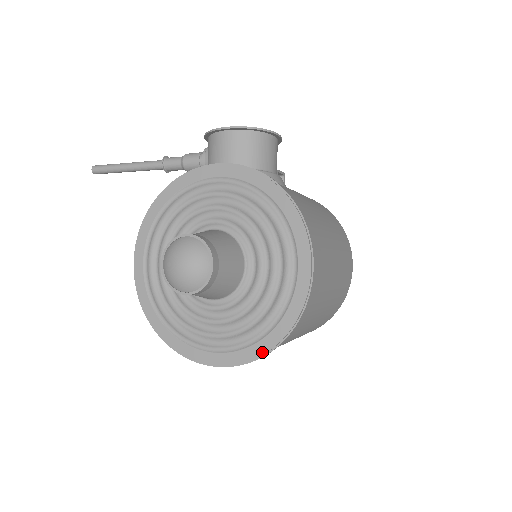
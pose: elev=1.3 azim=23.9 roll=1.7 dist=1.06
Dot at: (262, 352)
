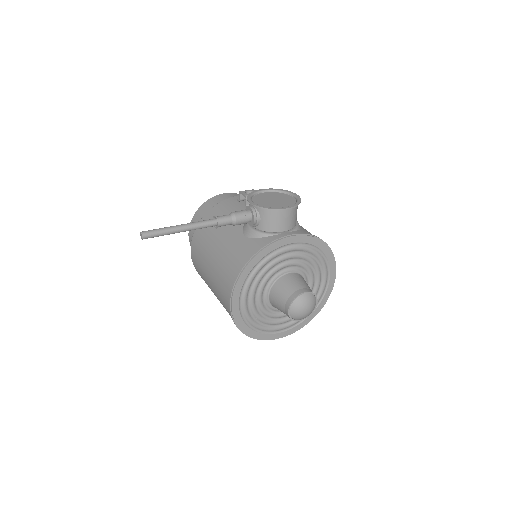
Dot at: occluded
